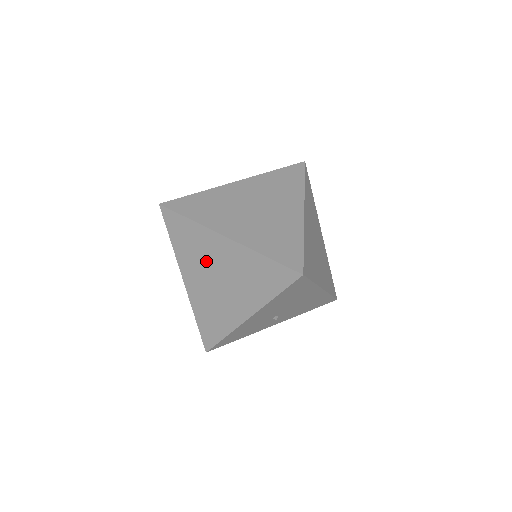
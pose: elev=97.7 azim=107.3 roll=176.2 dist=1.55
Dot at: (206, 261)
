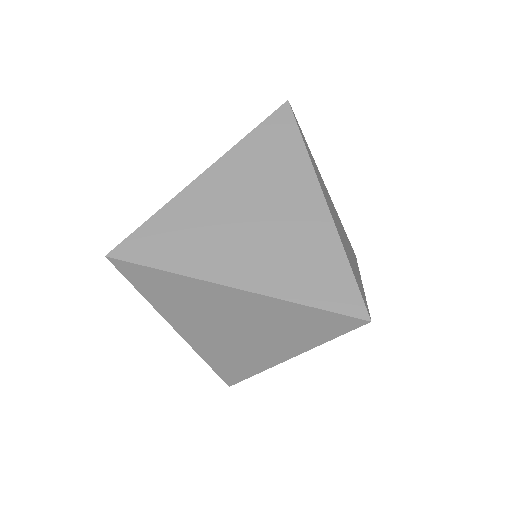
Dot at: (207, 313)
